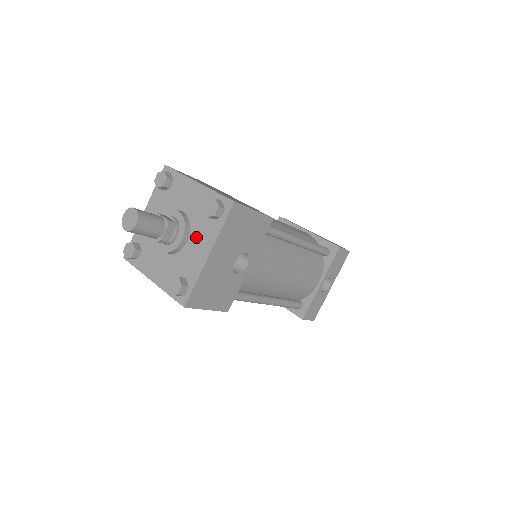
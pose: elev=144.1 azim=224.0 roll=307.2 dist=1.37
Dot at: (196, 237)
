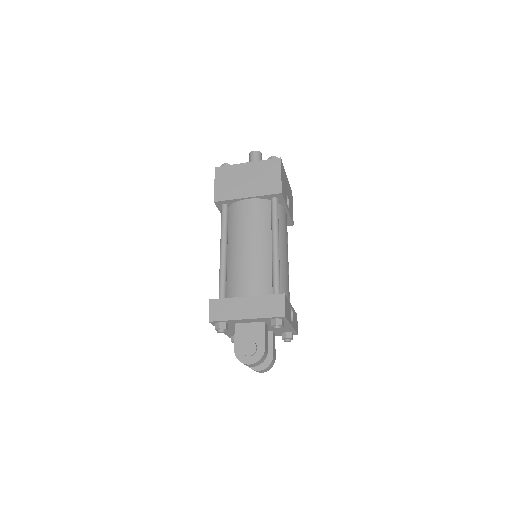
Dot at: occluded
